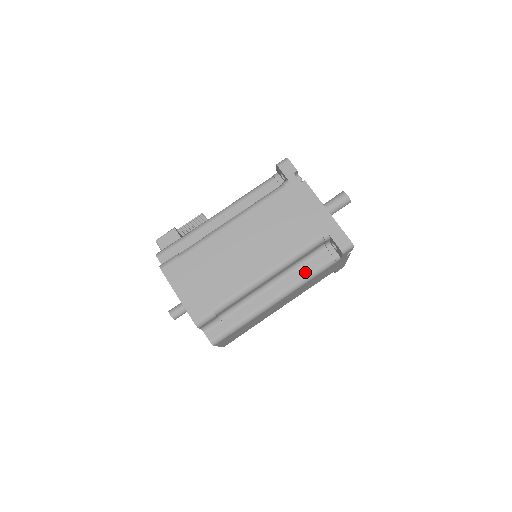
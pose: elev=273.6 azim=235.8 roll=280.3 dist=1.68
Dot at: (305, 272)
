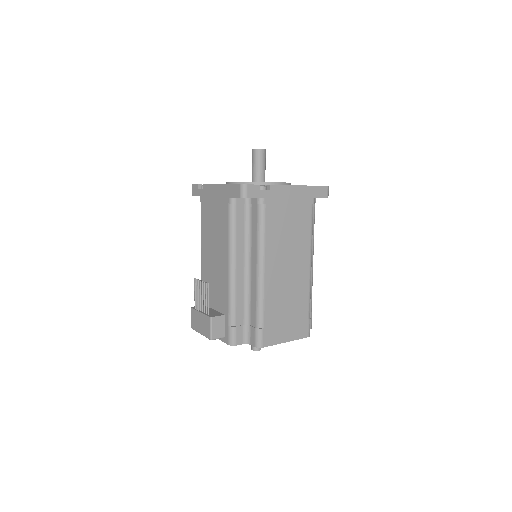
Dot at: occluded
